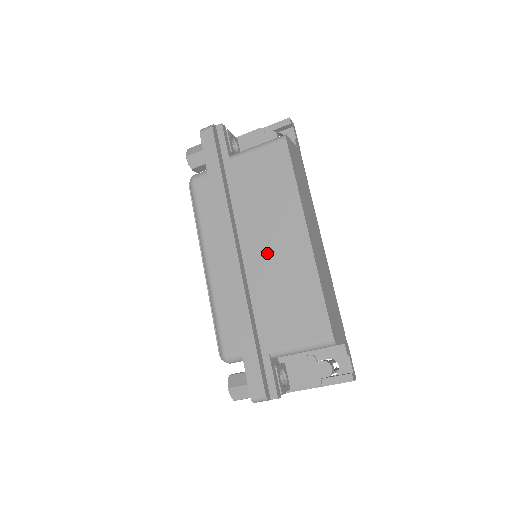
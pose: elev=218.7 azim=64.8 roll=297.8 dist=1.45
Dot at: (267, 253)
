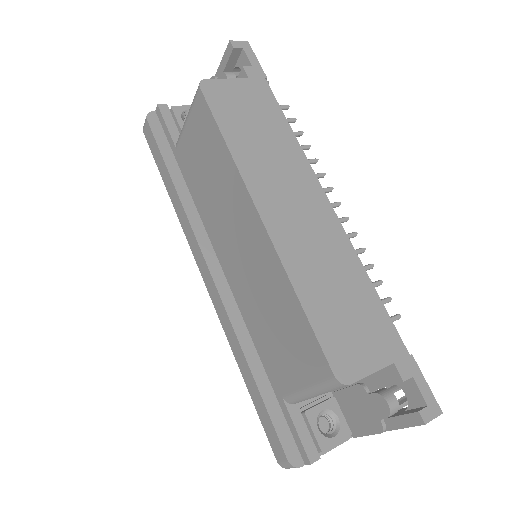
Dot at: (238, 260)
